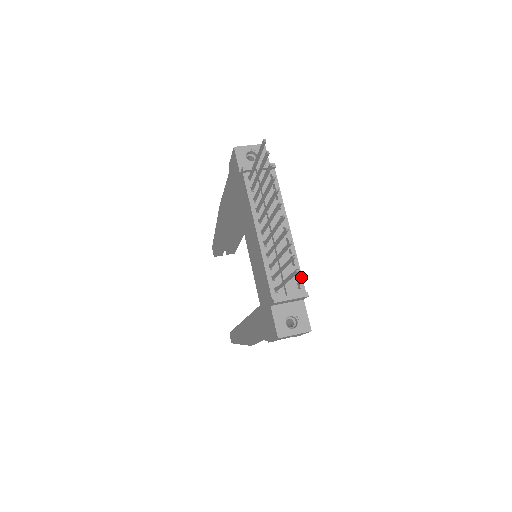
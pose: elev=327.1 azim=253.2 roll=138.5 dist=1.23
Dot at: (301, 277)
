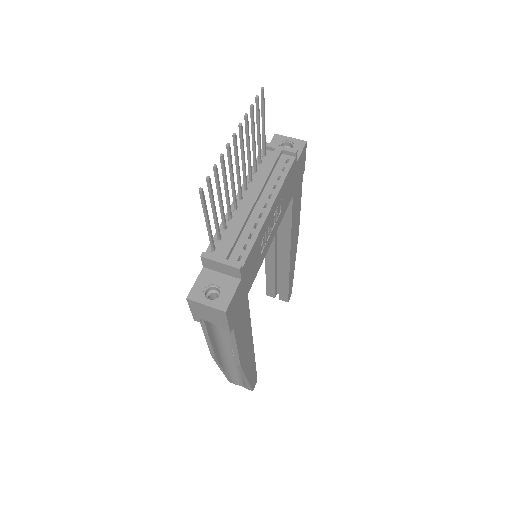
Dot at: (249, 252)
